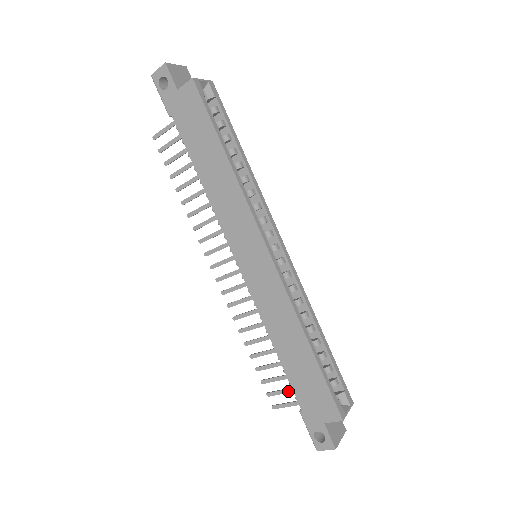
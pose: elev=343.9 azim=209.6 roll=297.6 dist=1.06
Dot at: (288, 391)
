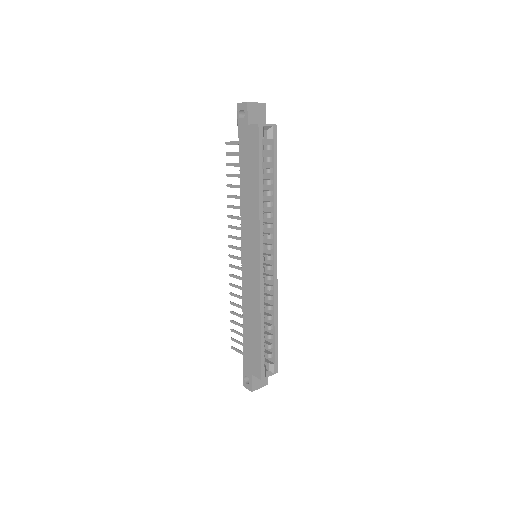
Dot at: (242, 344)
